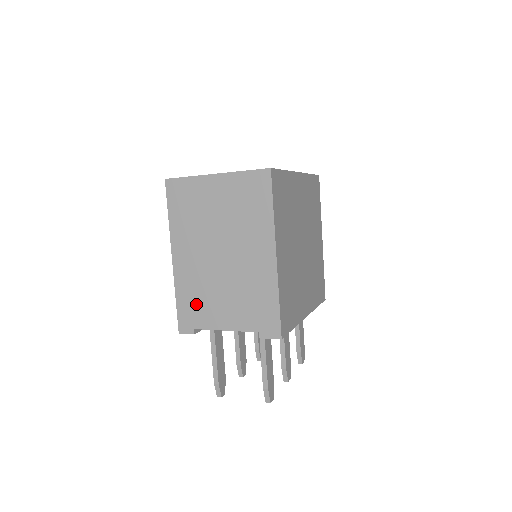
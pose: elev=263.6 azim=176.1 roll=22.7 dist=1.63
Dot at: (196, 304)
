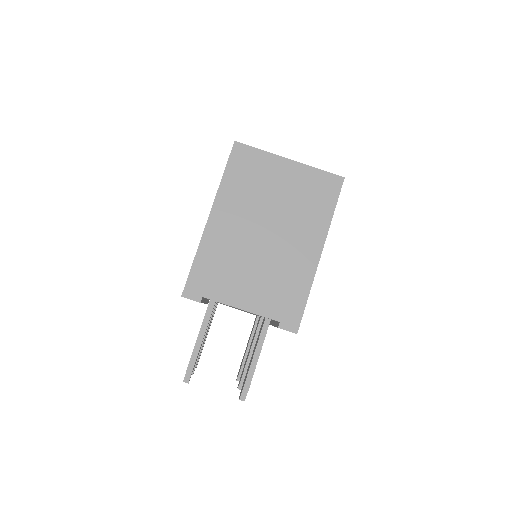
Dot at: (217, 272)
